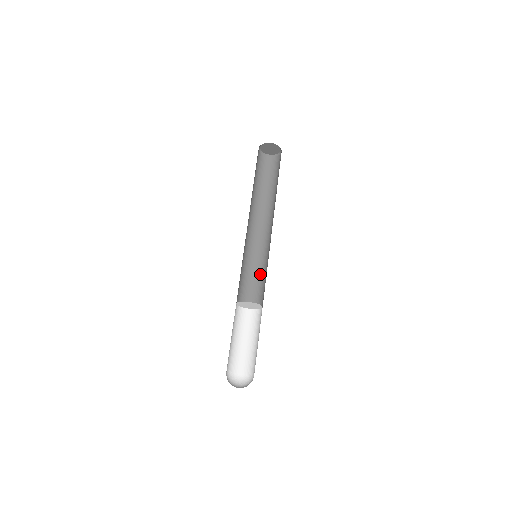
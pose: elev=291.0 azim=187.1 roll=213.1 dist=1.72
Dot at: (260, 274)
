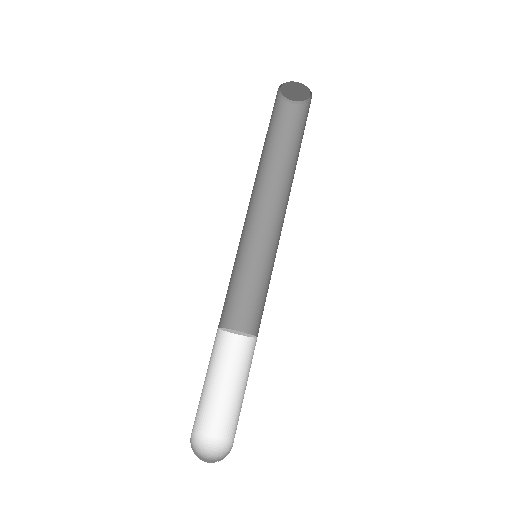
Dot at: (248, 281)
